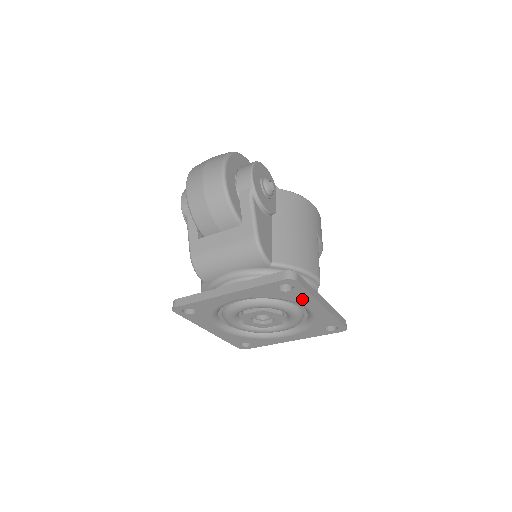
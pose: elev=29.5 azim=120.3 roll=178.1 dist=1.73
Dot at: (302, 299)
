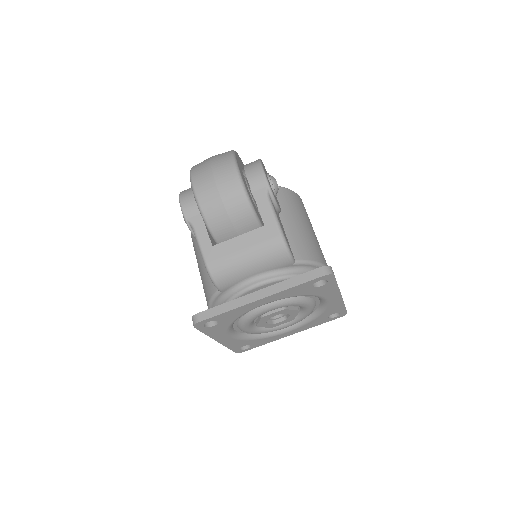
Dot at: (327, 292)
